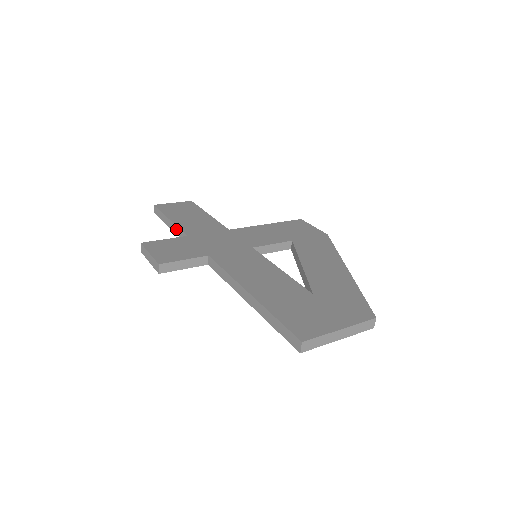
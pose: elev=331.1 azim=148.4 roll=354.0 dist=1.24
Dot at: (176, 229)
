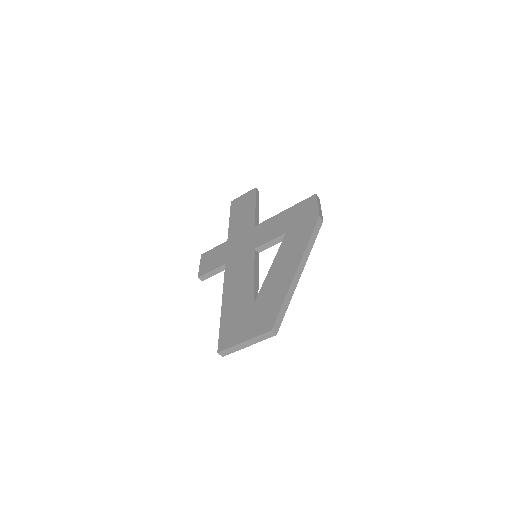
Dot at: occluded
